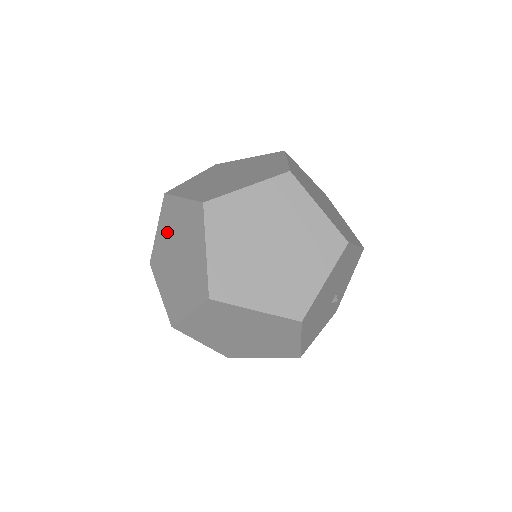
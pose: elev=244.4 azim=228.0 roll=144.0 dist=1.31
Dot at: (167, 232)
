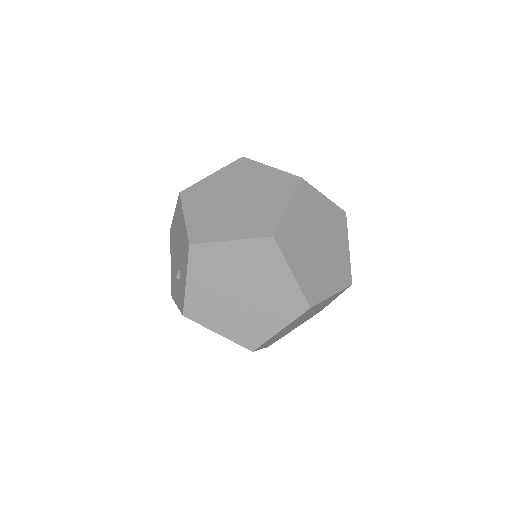
Dot at: occluded
